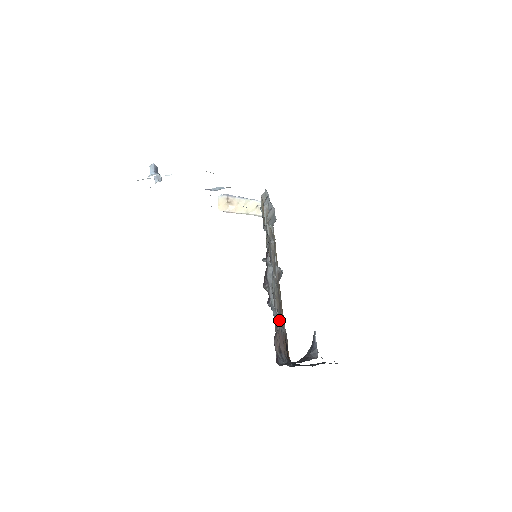
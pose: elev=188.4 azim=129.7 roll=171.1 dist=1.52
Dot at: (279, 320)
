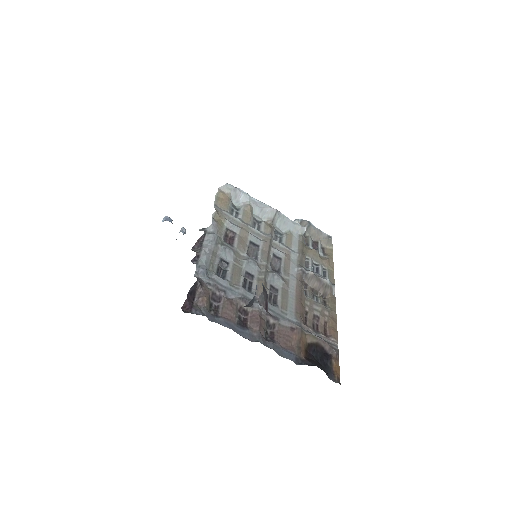
Dot at: occluded
